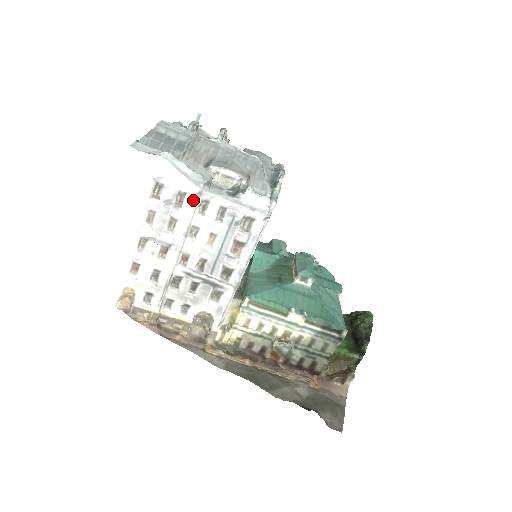
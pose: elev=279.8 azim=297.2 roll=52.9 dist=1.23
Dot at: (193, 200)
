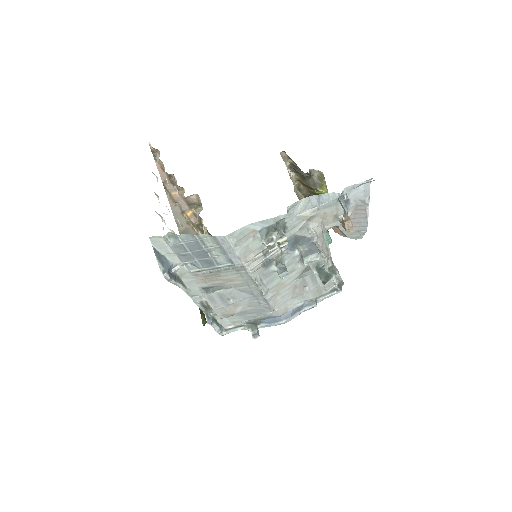
Dot at: occluded
